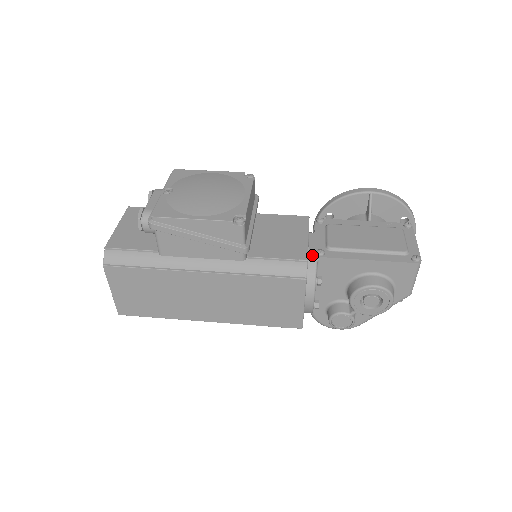
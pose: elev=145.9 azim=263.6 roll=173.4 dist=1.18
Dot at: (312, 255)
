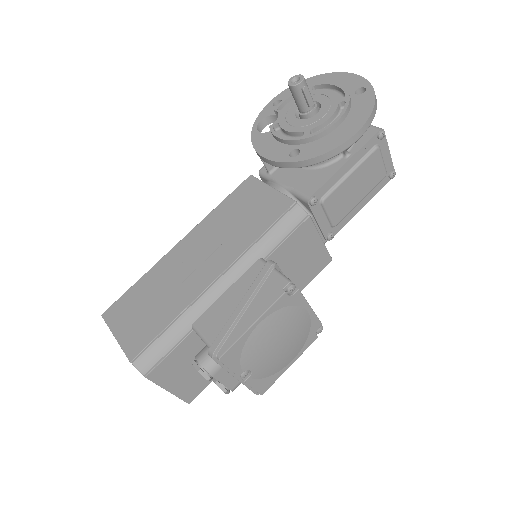
Dot at: (323, 241)
